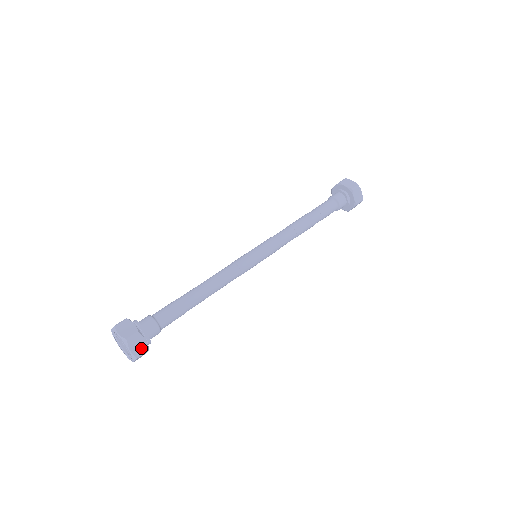
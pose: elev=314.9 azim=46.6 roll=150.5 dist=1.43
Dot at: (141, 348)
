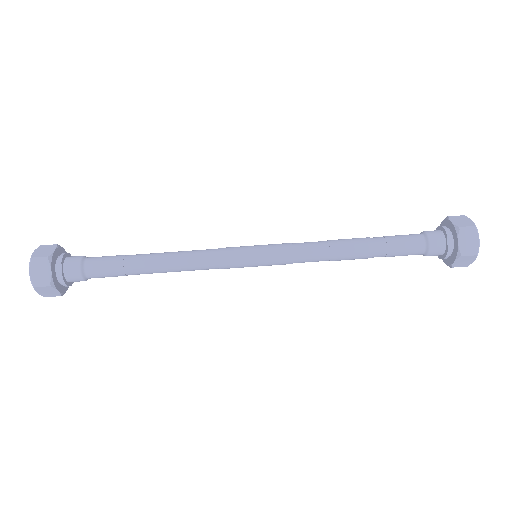
Dot at: (43, 277)
